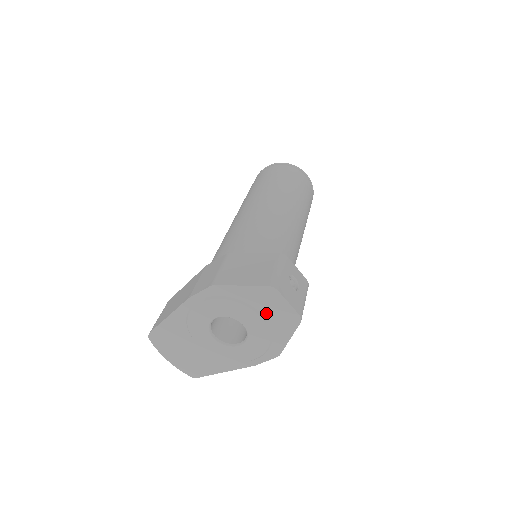
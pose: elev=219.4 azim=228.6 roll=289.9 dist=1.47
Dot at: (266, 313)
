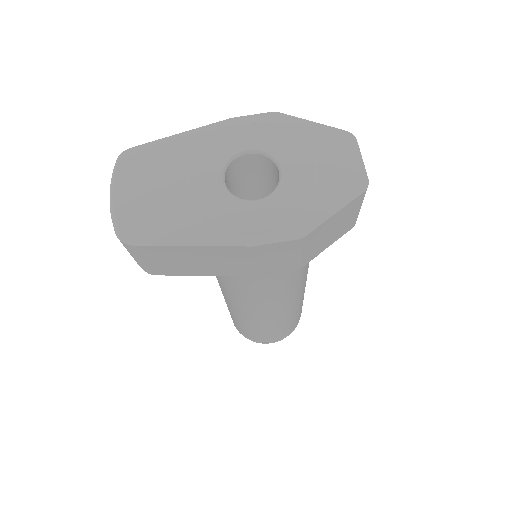
Dot at: (323, 165)
